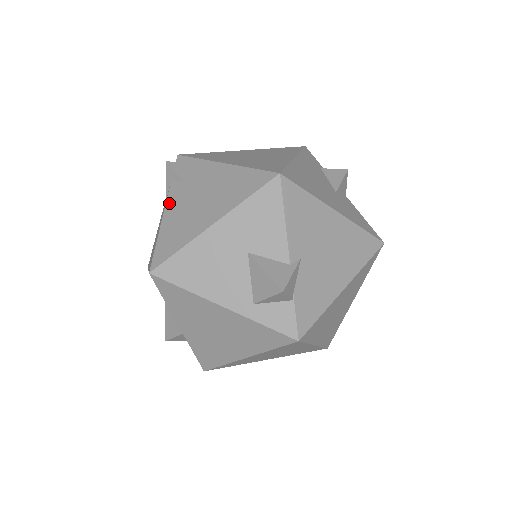
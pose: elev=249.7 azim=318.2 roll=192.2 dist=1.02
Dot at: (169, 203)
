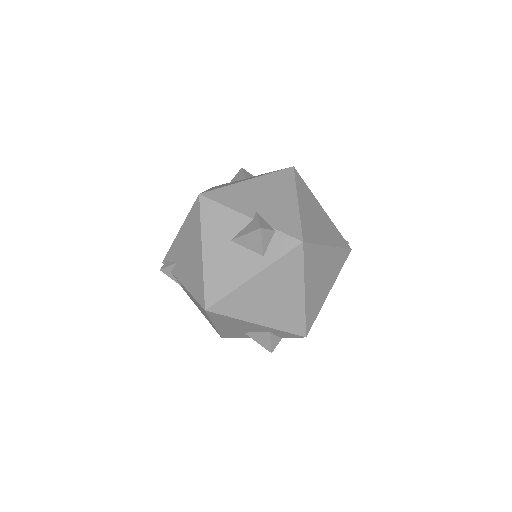
Dot at: (180, 279)
